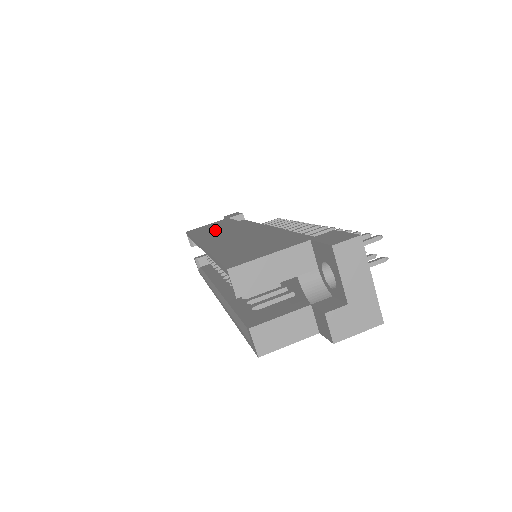
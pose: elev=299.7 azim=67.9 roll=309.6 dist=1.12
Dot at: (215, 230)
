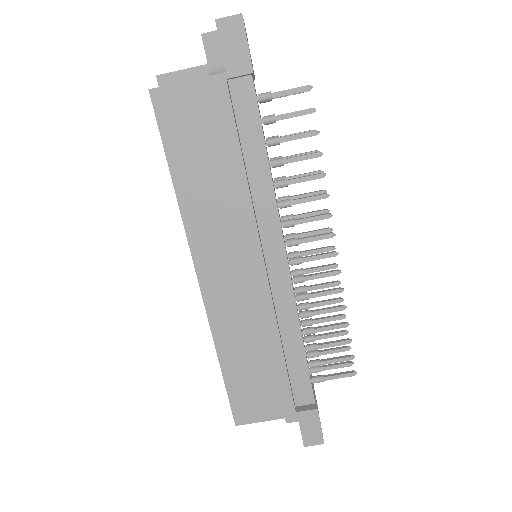
Dot at: (210, 197)
